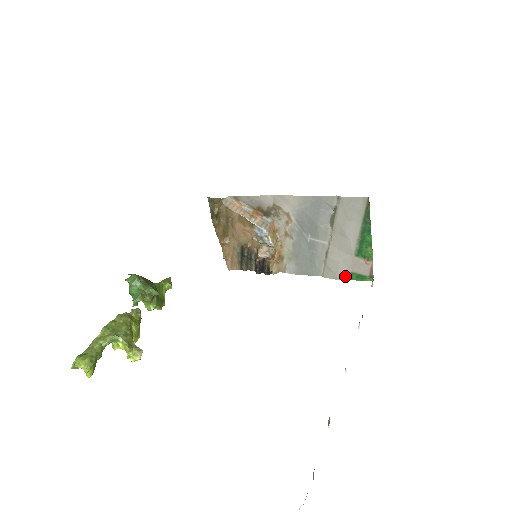
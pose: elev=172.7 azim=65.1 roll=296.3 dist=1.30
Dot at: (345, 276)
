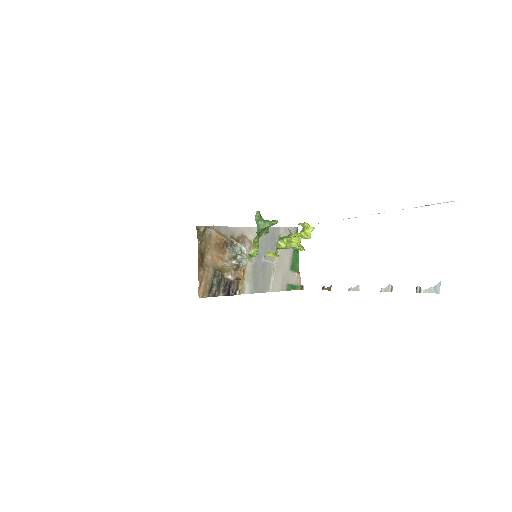
Dot at: (285, 288)
